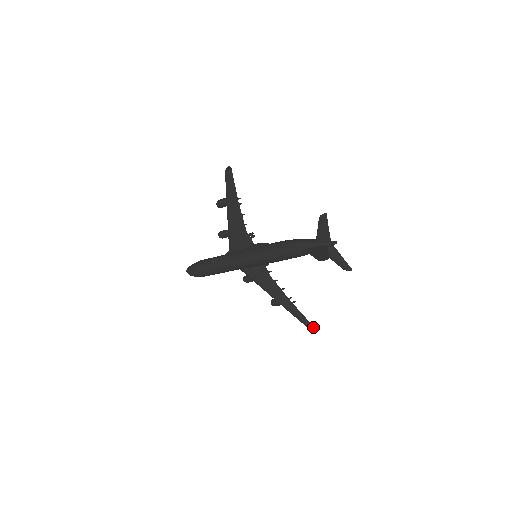
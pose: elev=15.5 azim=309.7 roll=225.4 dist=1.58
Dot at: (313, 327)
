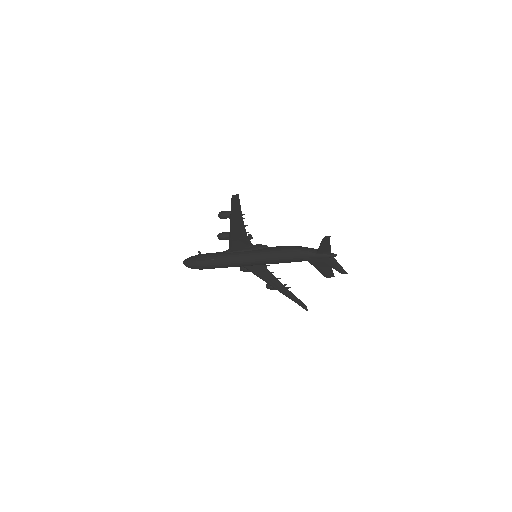
Dot at: (305, 306)
